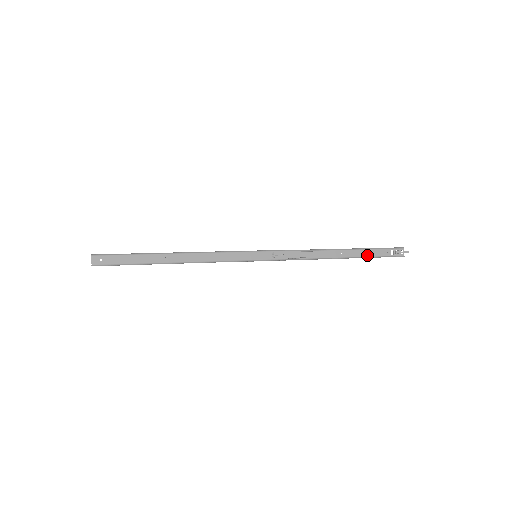
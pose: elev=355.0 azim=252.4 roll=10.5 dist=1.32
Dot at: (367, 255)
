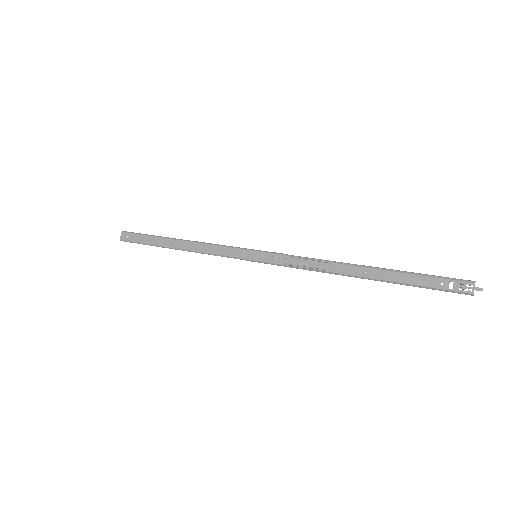
Dot at: (406, 281)
